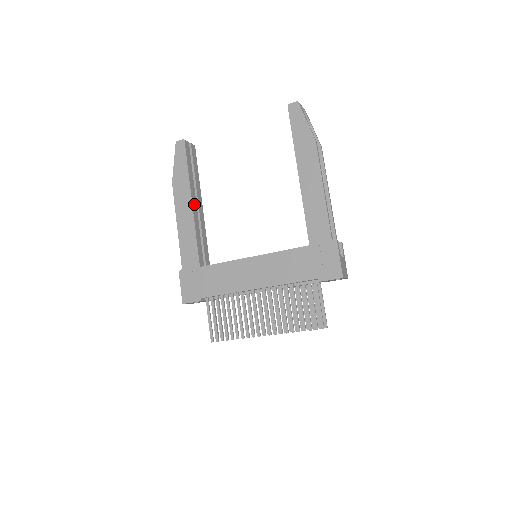
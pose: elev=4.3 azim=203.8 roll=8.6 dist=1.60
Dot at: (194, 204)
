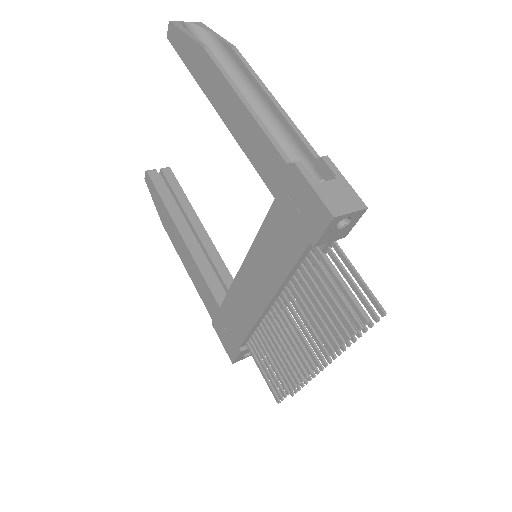
Dot at: (186, 234)
